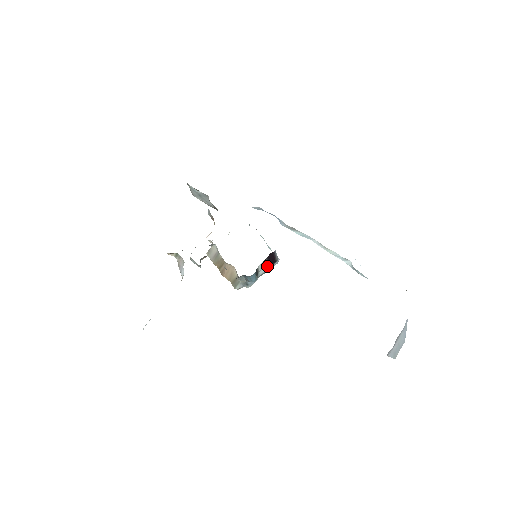
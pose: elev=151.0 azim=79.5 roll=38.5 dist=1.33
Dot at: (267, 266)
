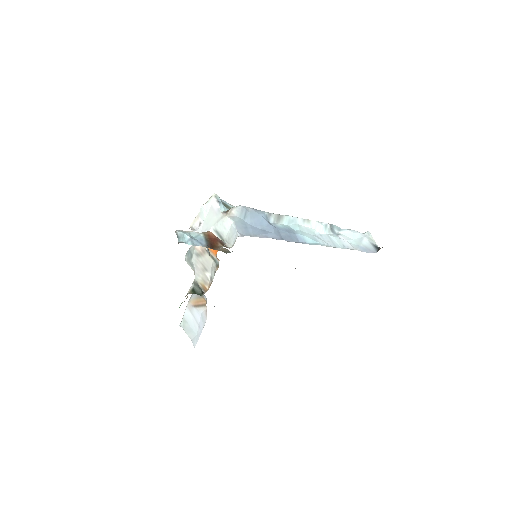
Dot at: occluded
